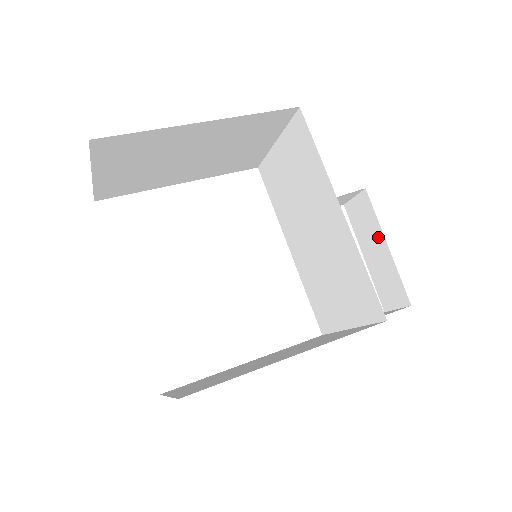
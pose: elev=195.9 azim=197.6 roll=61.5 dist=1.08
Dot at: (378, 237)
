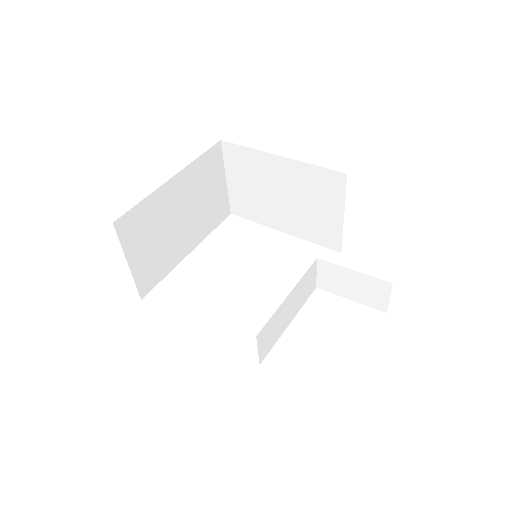
Dot at: occluded
